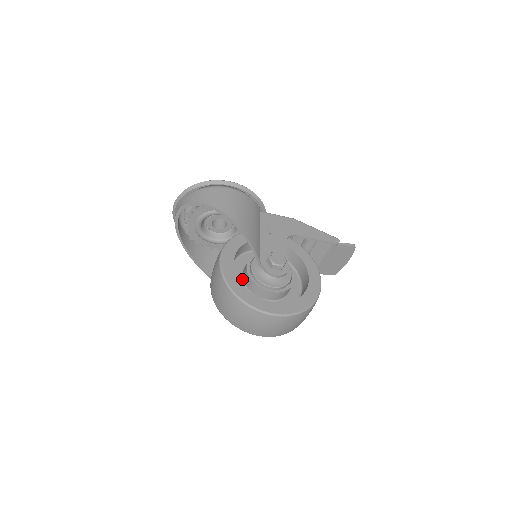
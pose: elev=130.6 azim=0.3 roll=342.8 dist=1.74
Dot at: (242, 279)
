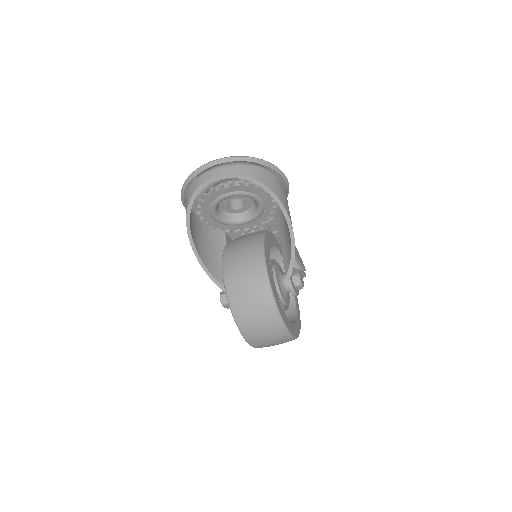
Dot at: occluded
